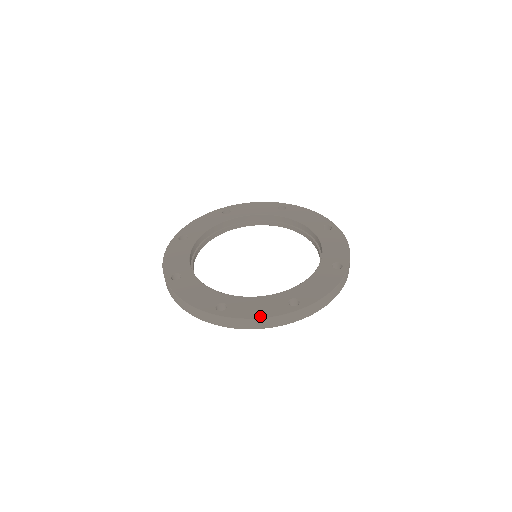
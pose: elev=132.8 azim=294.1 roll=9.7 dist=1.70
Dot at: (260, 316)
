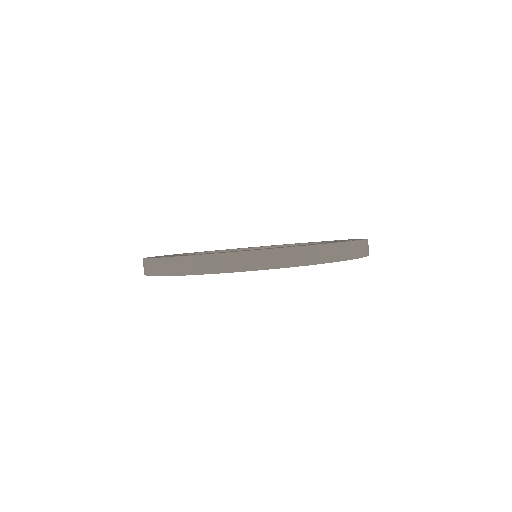
Dot at: (243, 251)
